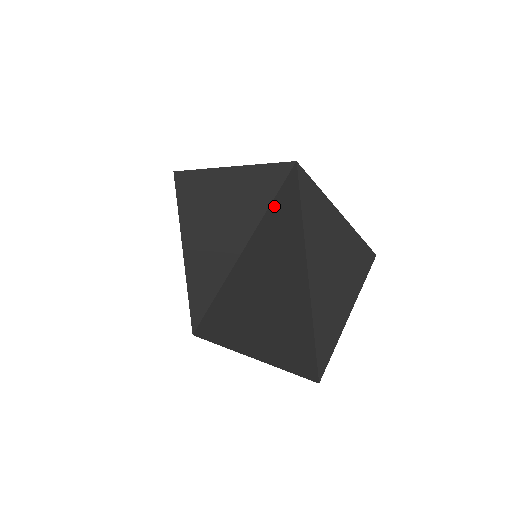
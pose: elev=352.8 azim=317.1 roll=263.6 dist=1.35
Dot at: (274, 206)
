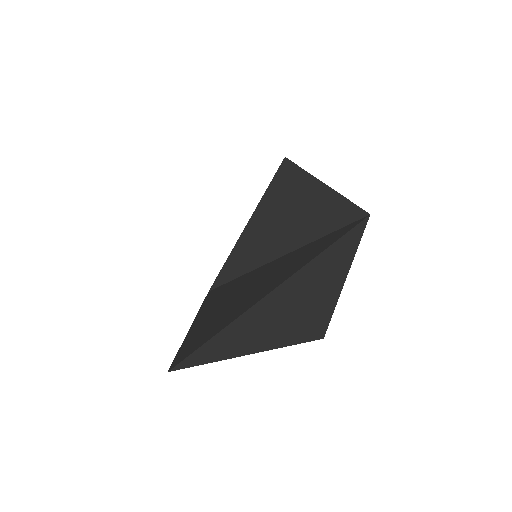
Dot at: (322, 239)
